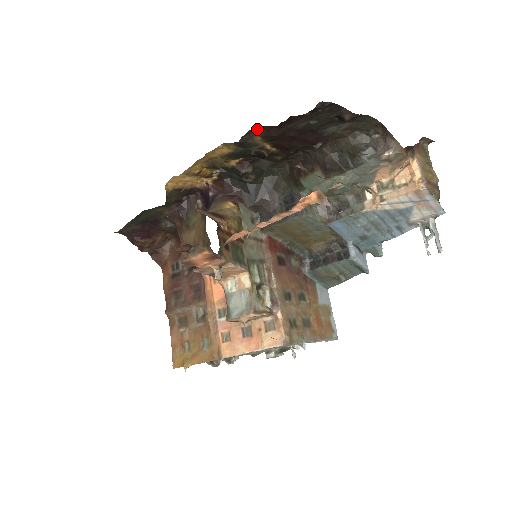
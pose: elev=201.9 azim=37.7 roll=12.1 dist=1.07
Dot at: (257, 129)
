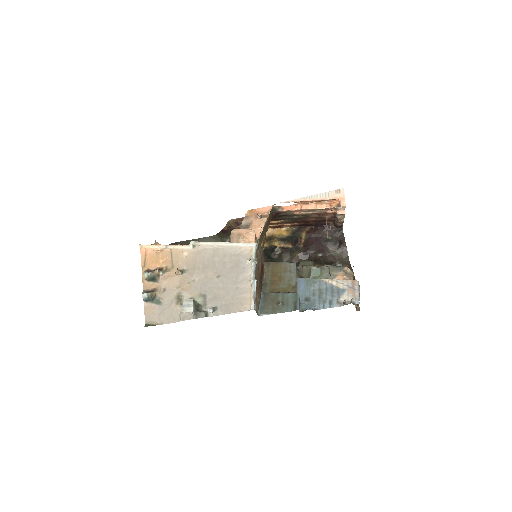
Dot at: (308, 229)
